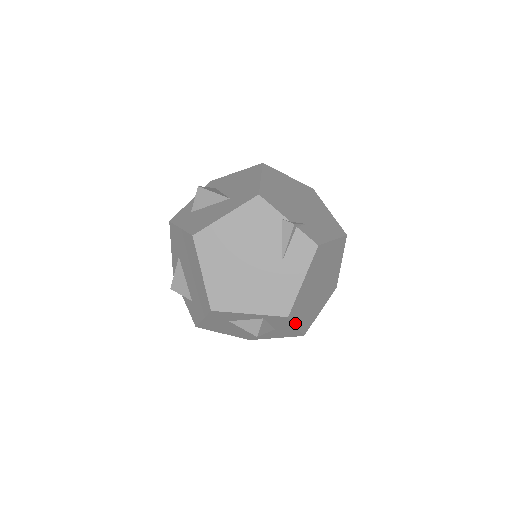
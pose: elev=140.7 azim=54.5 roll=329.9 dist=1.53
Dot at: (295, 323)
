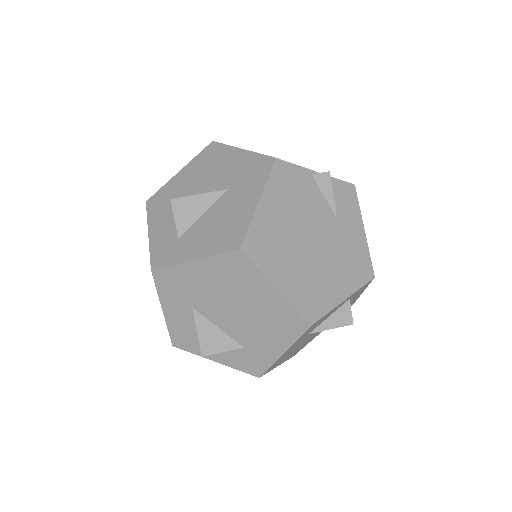
Dot at: occluded
